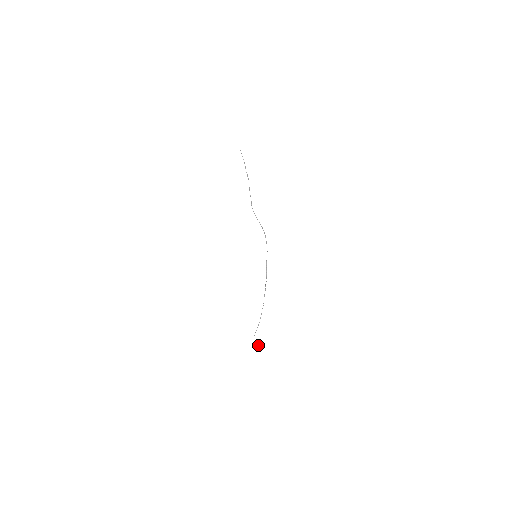
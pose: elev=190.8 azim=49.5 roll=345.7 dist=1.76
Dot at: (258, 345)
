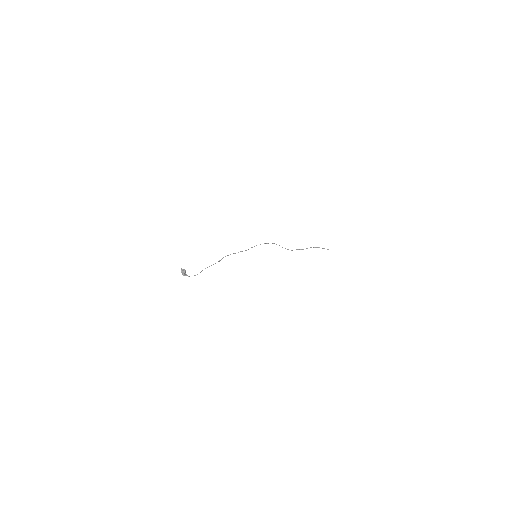
Dot at: (185, 271)
